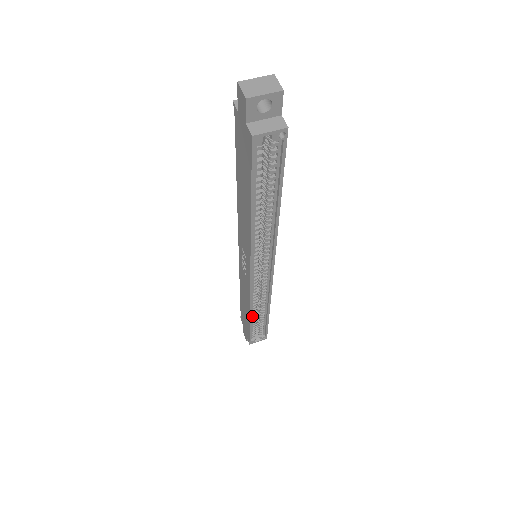
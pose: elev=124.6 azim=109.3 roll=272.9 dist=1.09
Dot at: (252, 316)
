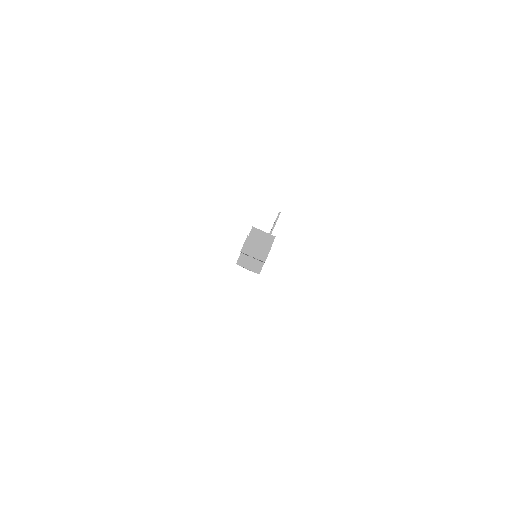
Dot at: occluded
